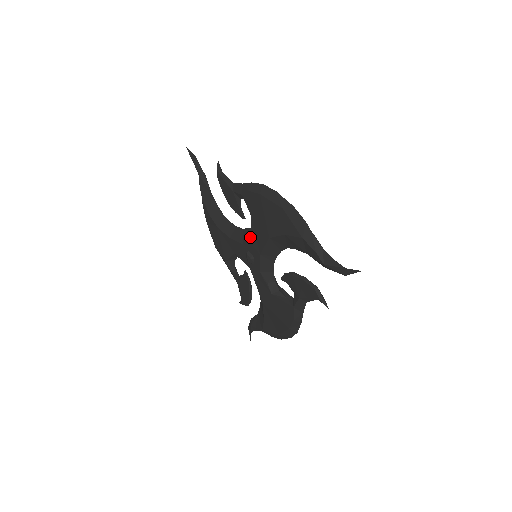
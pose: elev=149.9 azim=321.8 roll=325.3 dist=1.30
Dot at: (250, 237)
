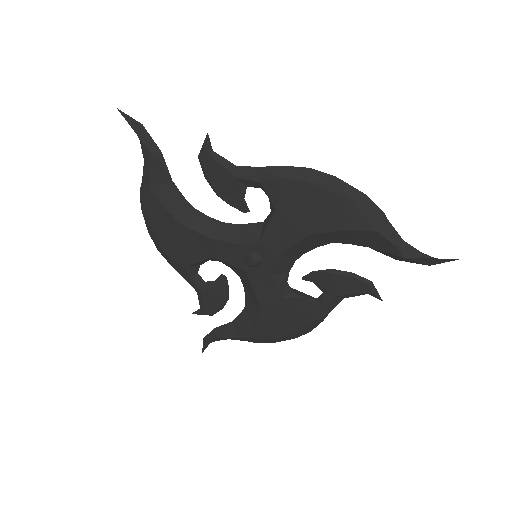
Dot at: (264, 235)
